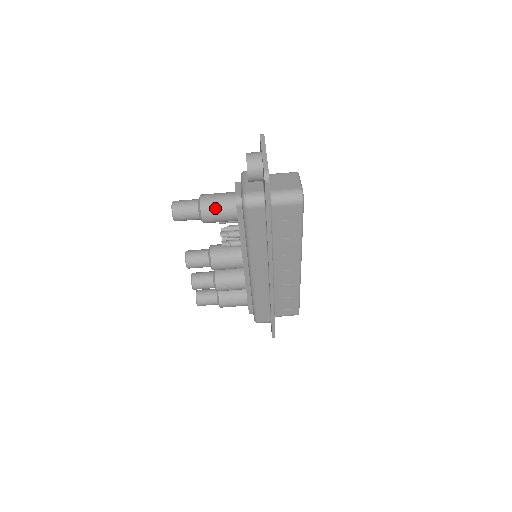
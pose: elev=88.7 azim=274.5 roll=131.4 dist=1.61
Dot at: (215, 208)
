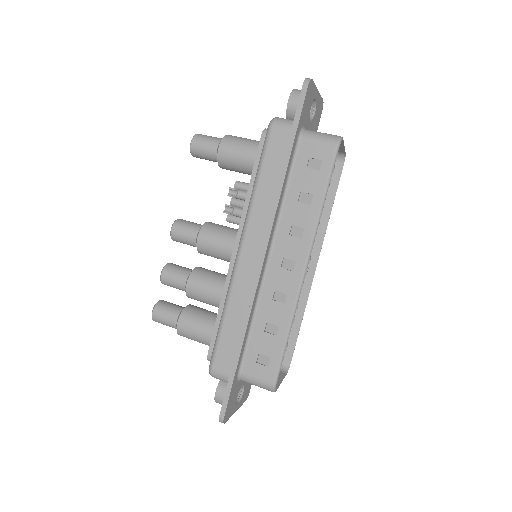
Dot at: (238, 141)
